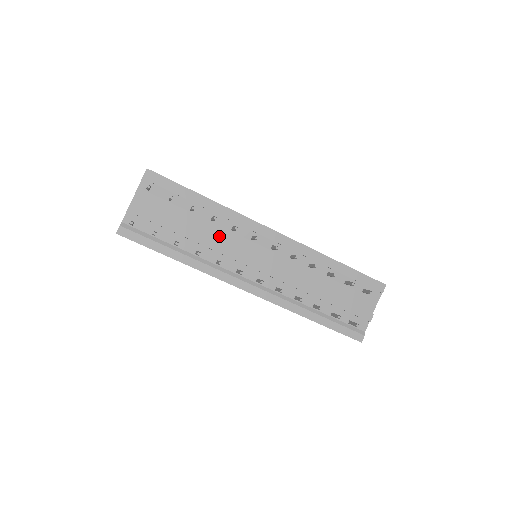
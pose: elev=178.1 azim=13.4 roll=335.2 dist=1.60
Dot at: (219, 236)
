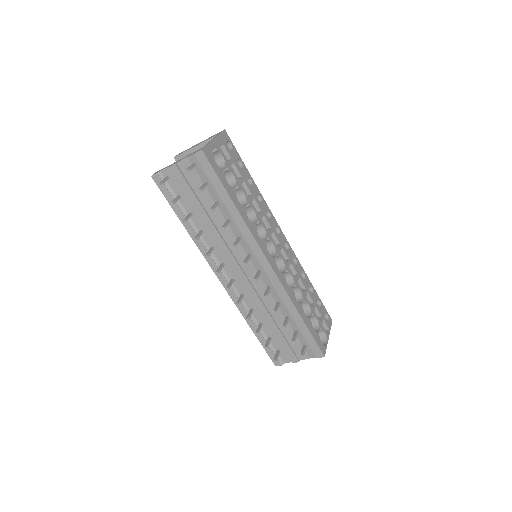
Dot at: (226, 234)
